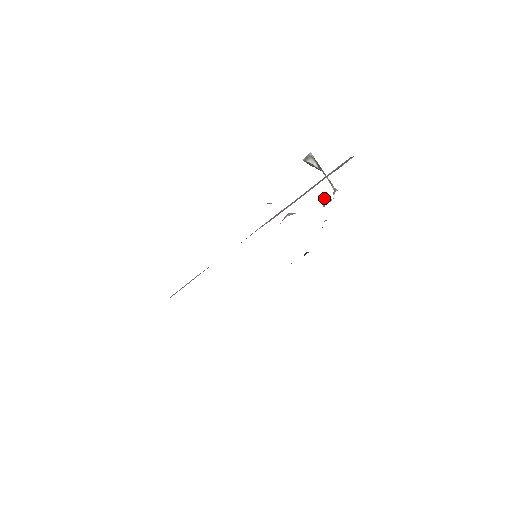
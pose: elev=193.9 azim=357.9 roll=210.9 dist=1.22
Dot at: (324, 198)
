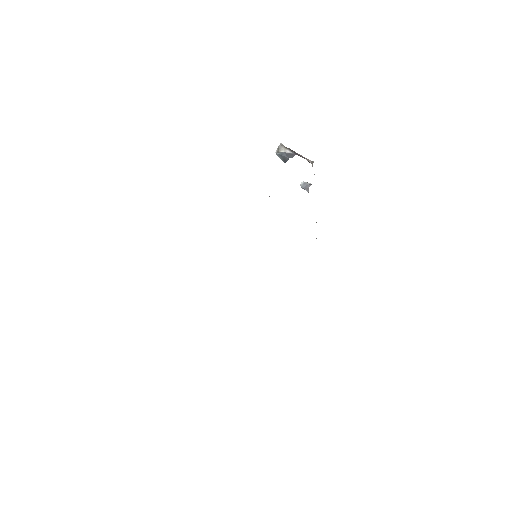
Dot at: (306, 185)
